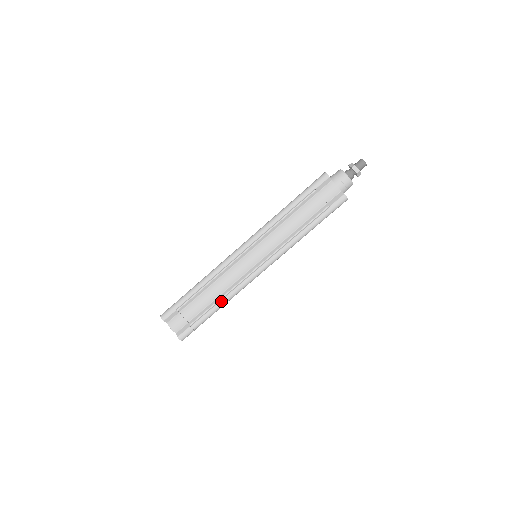
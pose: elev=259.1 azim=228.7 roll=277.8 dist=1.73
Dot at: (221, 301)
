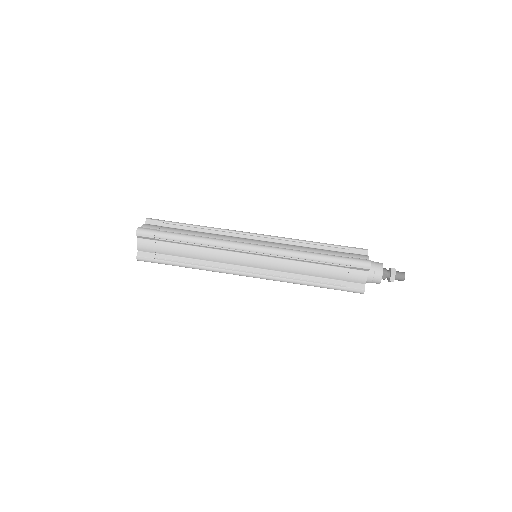
Dot at: (197, 266)
